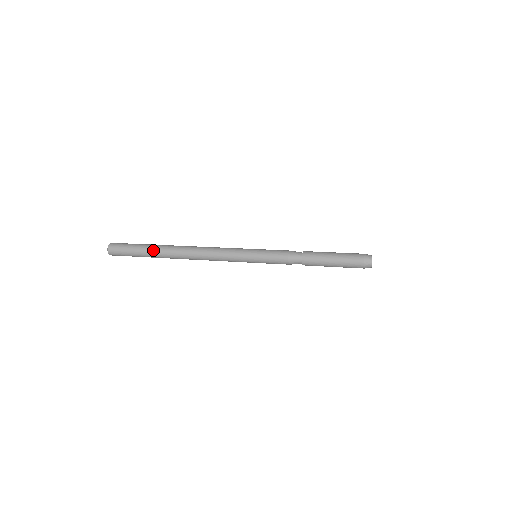
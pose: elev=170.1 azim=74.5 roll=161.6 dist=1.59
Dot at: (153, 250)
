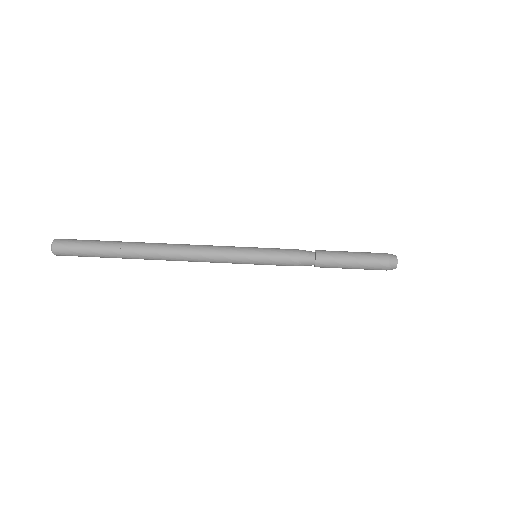
Dot at: occluded
